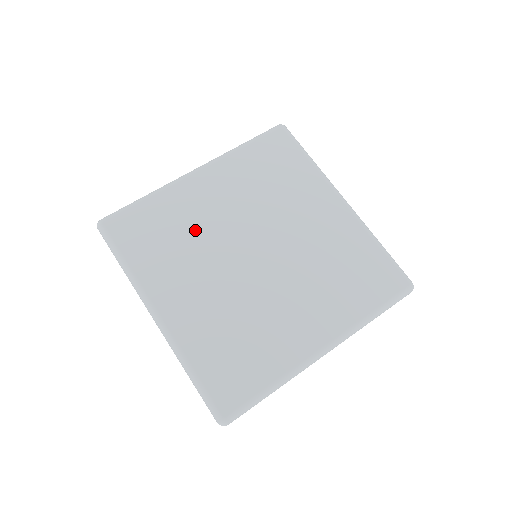
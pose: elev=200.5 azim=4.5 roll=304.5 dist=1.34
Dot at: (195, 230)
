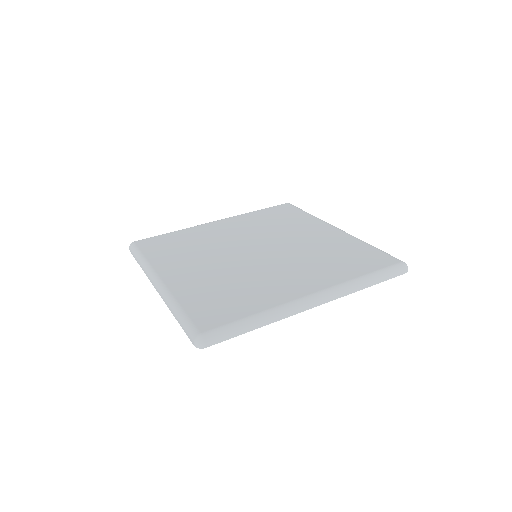
Dot at: (206, 243)
